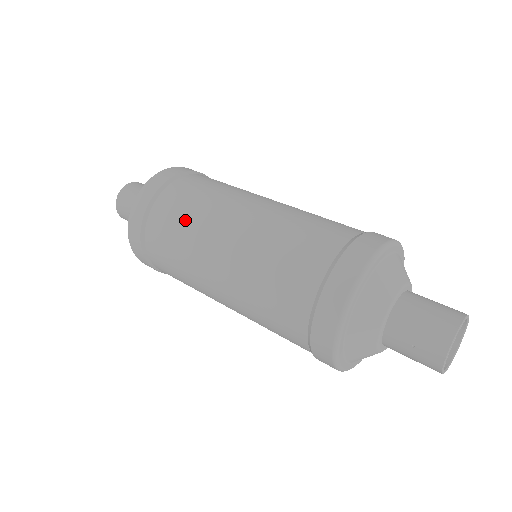
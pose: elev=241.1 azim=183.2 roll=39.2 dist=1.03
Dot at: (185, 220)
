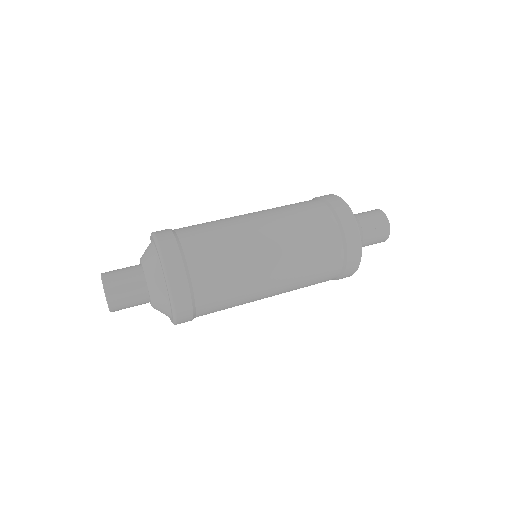
Dot at: (221, 240)
